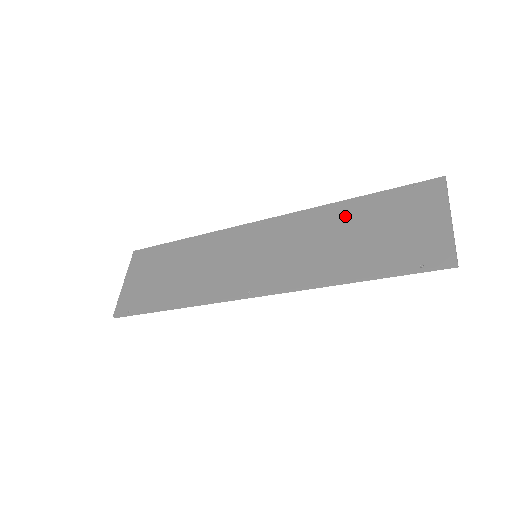
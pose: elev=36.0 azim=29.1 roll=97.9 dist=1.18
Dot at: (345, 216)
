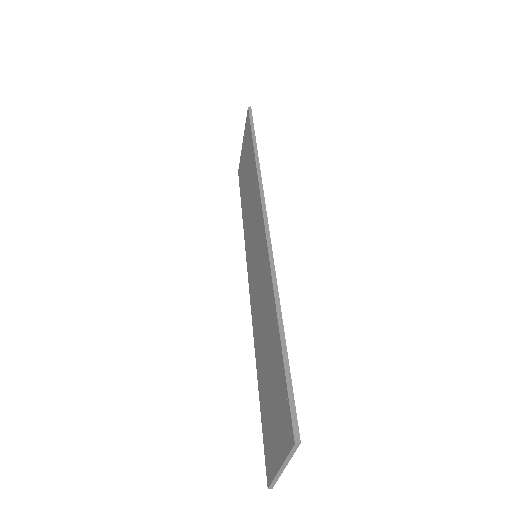
Dot at: (271, 328)
